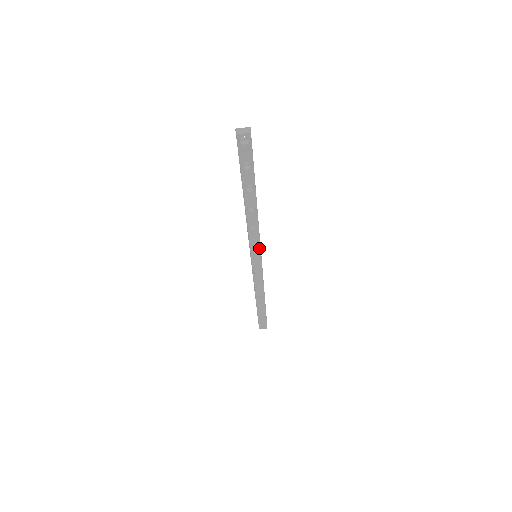
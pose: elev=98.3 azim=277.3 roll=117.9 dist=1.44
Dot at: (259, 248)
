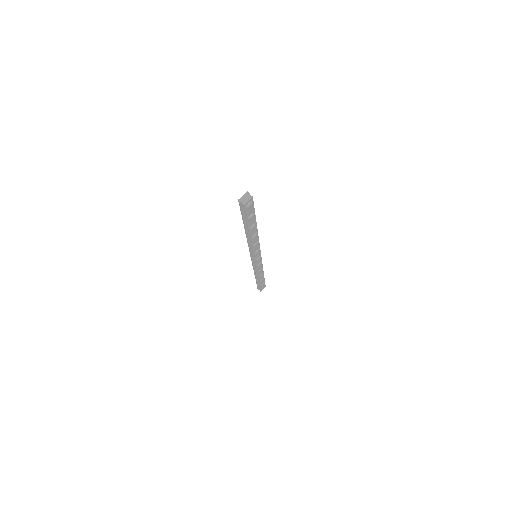
Dot at: (259, 251)
